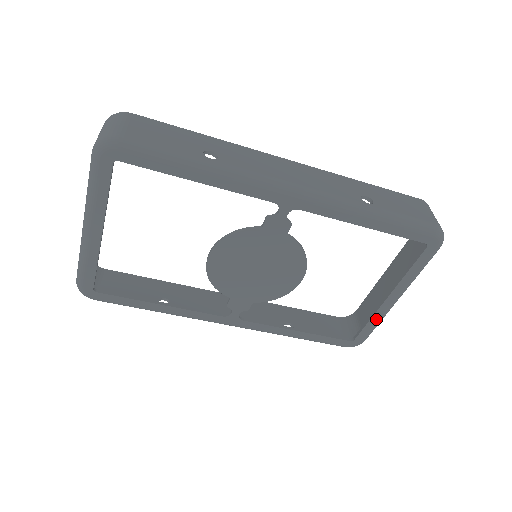
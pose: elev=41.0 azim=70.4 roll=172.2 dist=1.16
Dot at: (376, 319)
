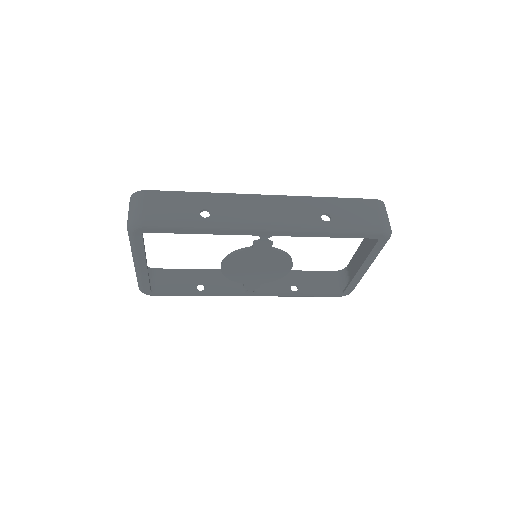
Dot at: (356, 280)
